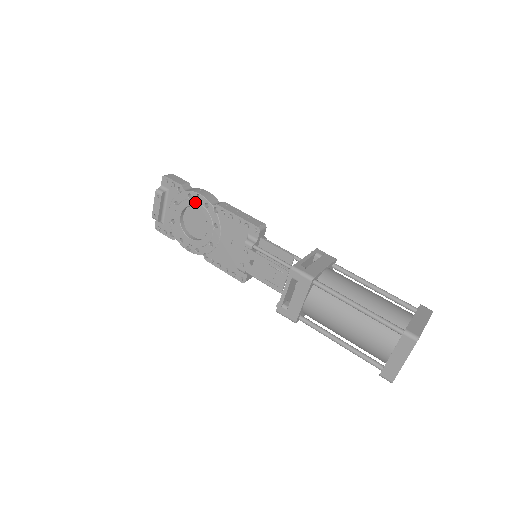
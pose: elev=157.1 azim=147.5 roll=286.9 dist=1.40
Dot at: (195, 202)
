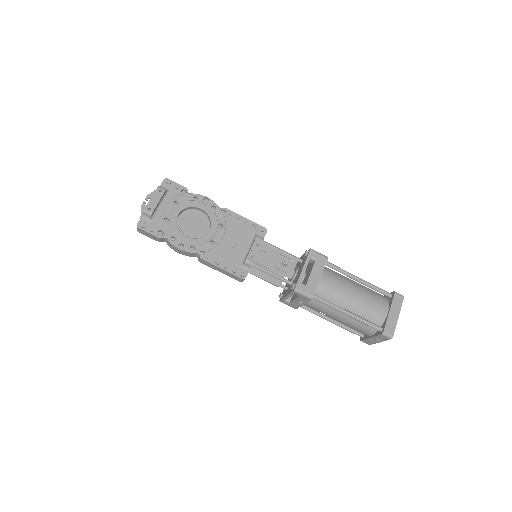
Dot at: (201, 203)
